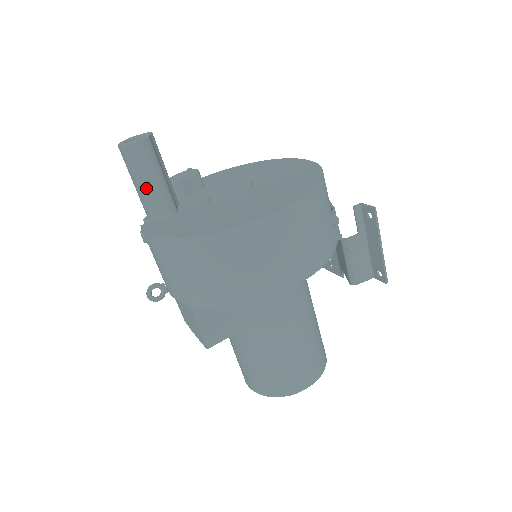
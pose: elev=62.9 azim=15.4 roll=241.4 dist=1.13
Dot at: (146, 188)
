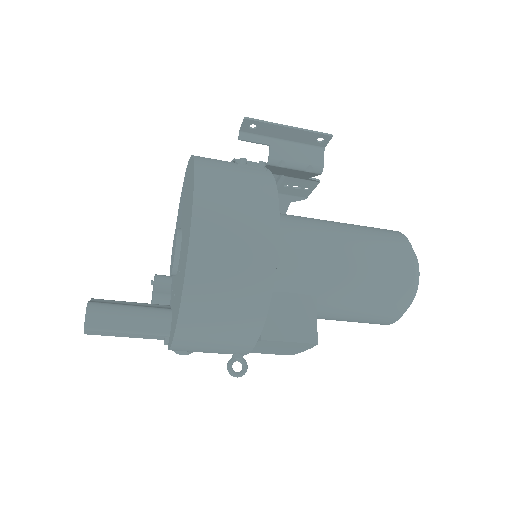
Dot at: (133, 327)
